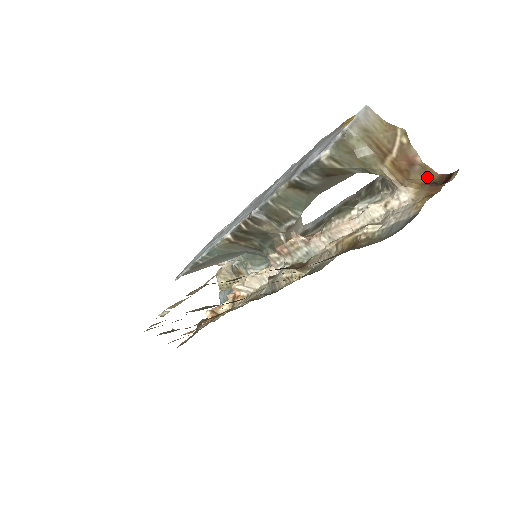
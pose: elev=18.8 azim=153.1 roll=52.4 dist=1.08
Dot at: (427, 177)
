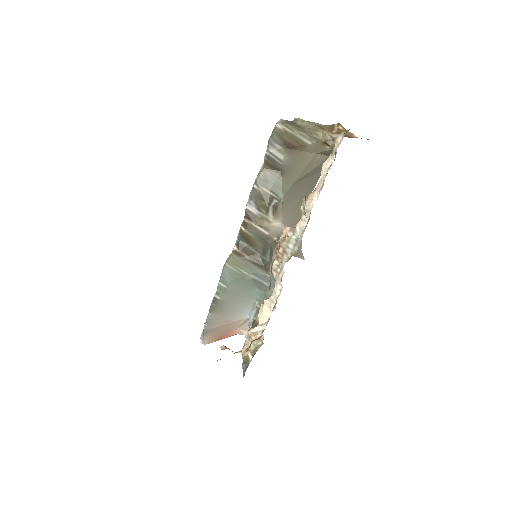
Dot at: occluded
